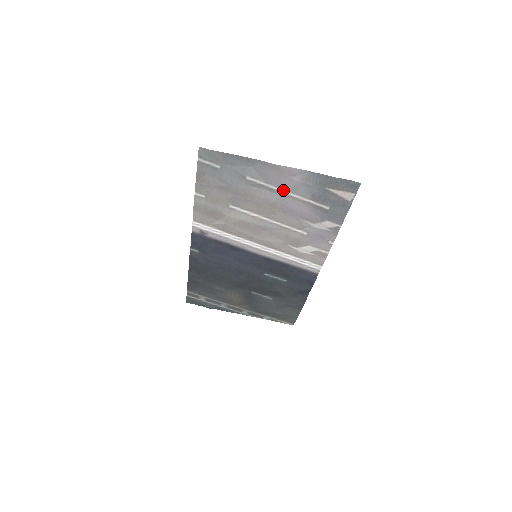
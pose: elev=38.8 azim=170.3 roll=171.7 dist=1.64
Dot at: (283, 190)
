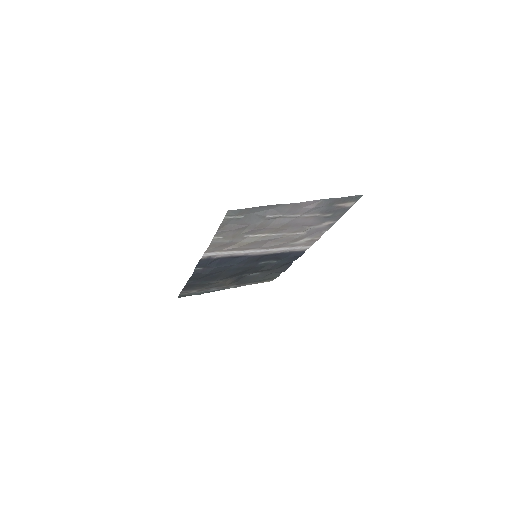
Dot at: (296, 215)
